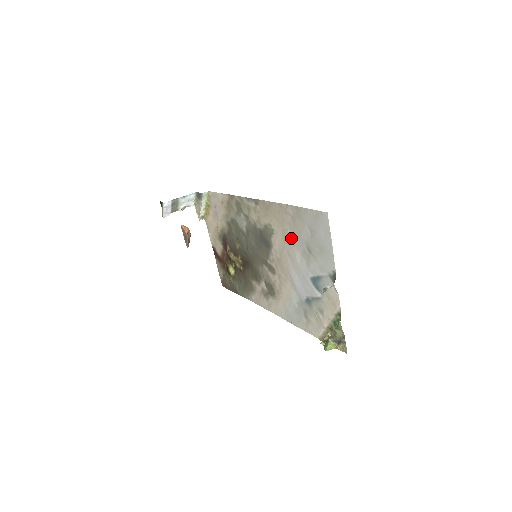
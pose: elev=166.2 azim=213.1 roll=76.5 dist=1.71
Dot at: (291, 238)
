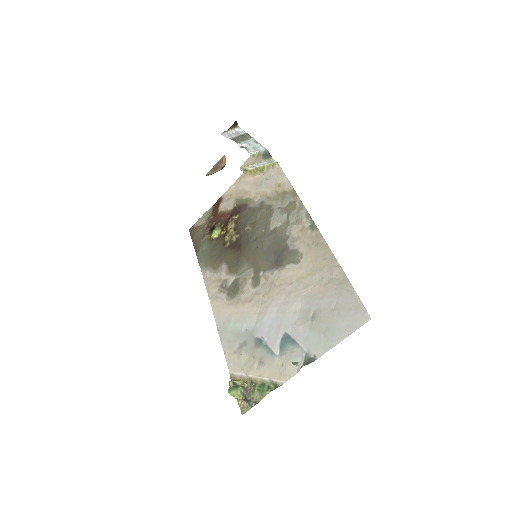
Dot at: (309, 288)
